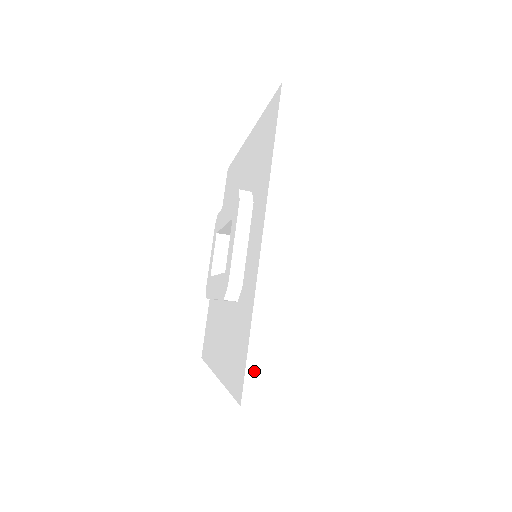
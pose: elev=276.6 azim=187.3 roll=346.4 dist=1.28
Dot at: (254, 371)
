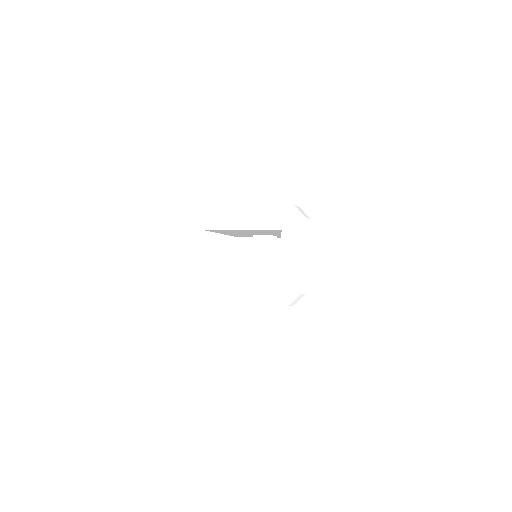
Dot at: (354, 363)
